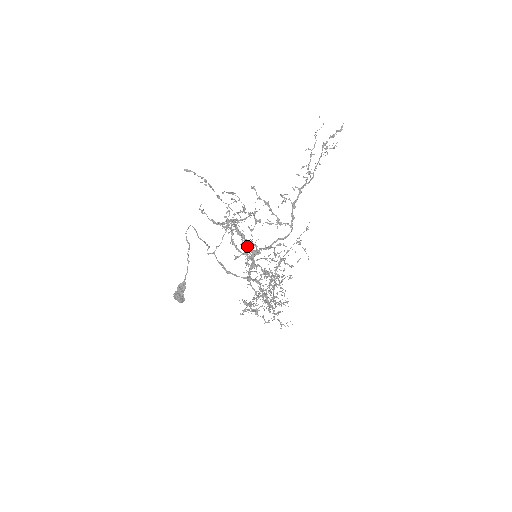
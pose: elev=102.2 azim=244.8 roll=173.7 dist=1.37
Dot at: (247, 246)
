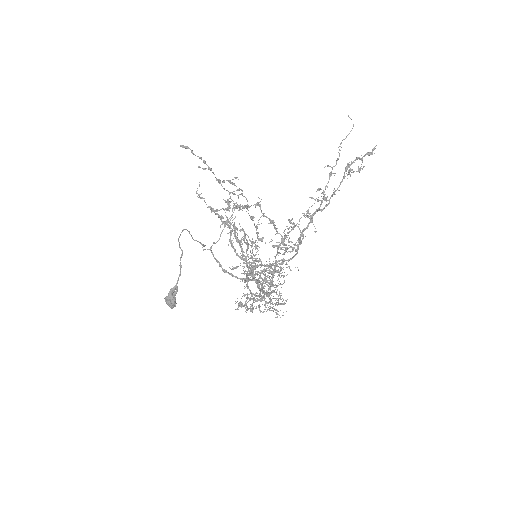
Dot at: (247, 243)
